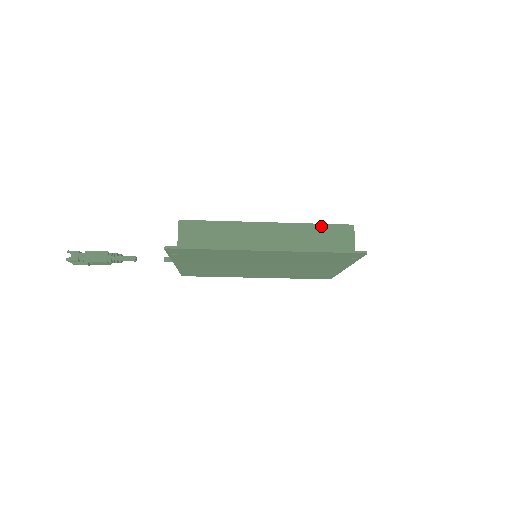
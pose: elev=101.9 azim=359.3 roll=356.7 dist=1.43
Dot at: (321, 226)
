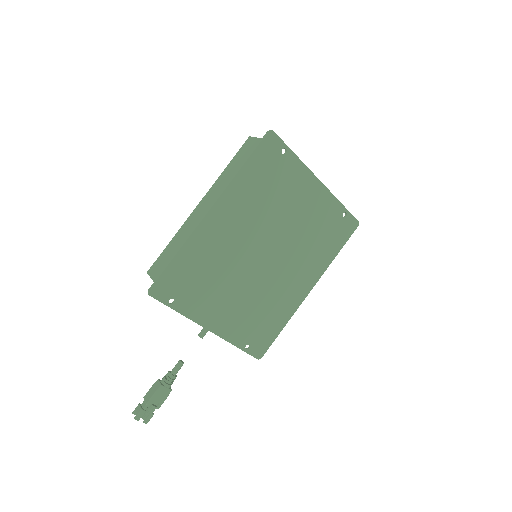
Dot at: (231, 162)
